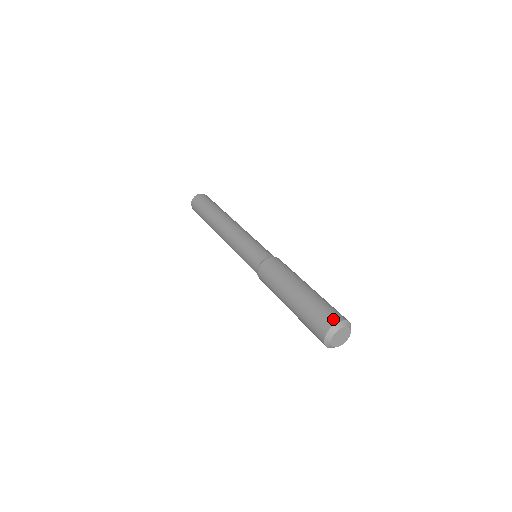
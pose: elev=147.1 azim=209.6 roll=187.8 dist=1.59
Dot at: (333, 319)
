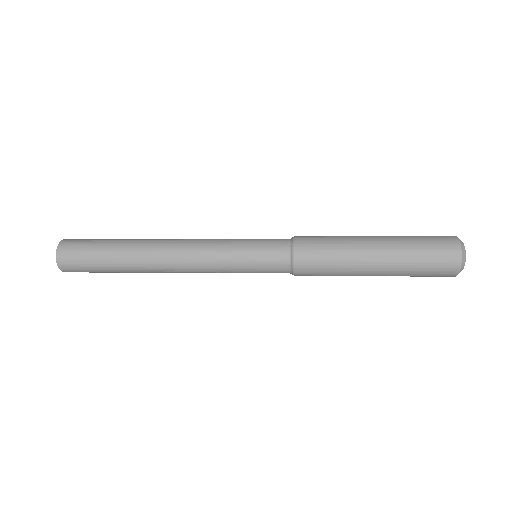
Dot at: occluded
